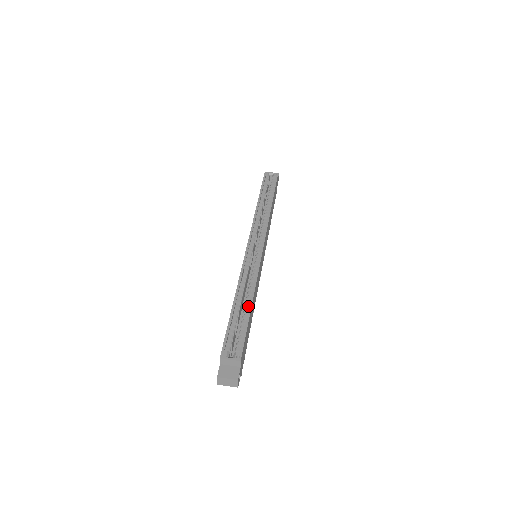
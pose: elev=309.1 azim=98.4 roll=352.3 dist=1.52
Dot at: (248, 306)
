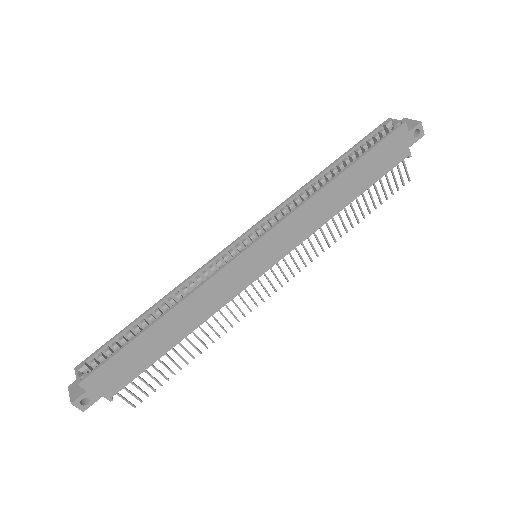
Dot at: (154, 322)
